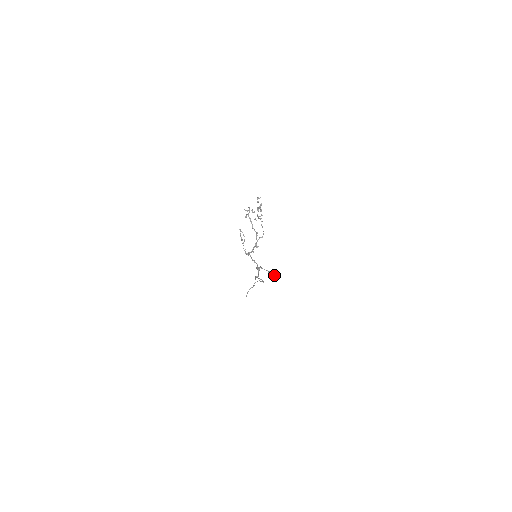
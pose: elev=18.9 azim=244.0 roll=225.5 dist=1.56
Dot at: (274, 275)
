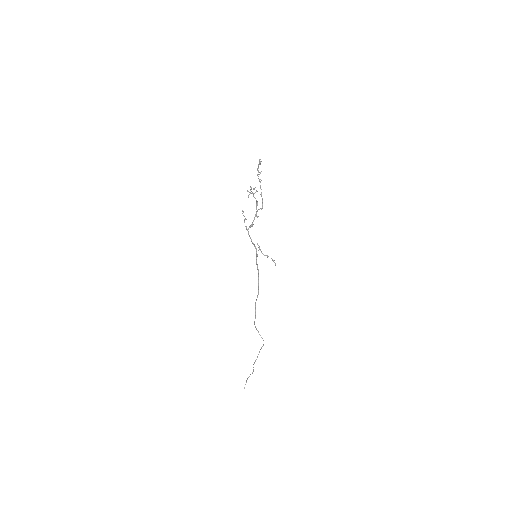
Dot at: (273, 260)
